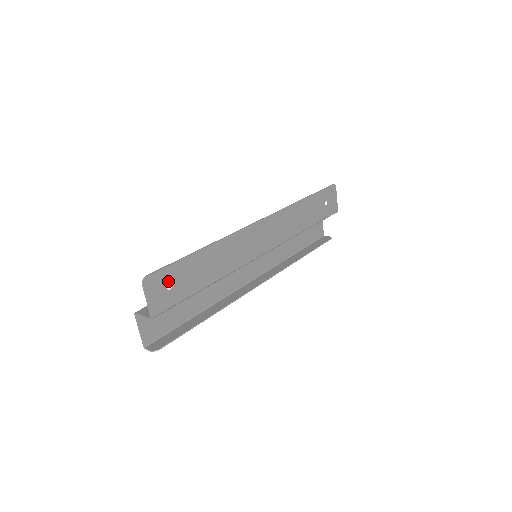
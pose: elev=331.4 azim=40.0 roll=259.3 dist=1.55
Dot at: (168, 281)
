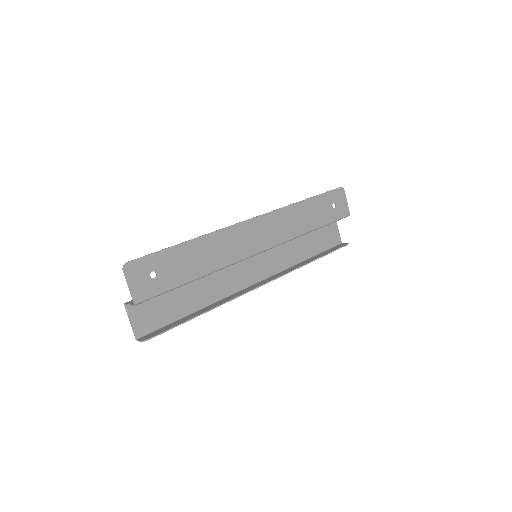
Dot at: (151, 269)
